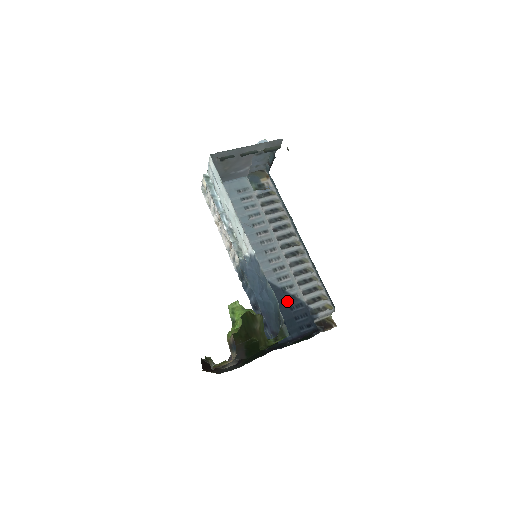
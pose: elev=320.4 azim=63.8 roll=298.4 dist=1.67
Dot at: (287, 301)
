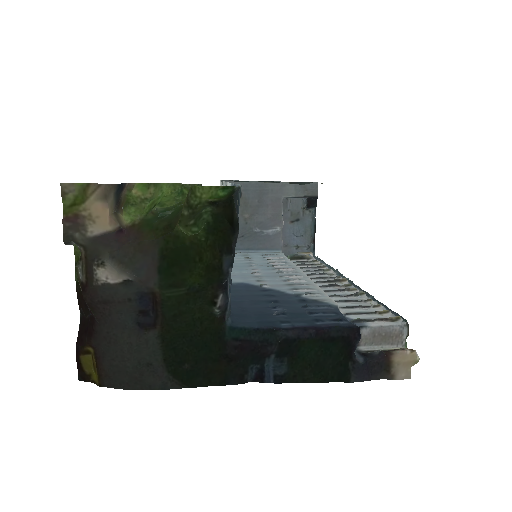
Dot at: (299, 302)
